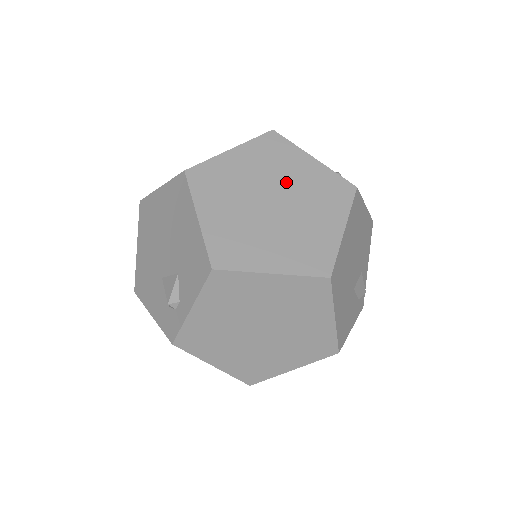
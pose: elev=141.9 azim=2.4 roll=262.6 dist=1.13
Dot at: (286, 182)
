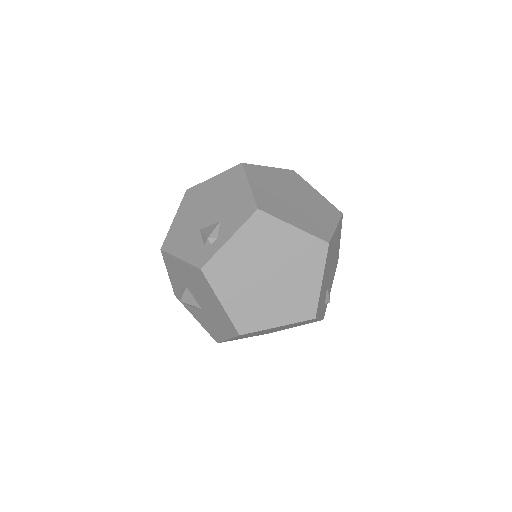
Dot at: (302, 193)
